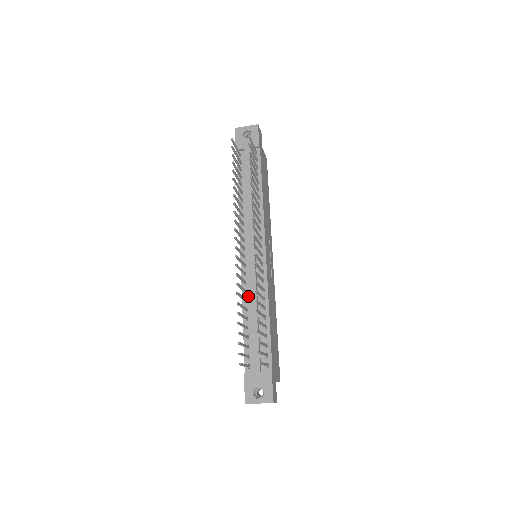
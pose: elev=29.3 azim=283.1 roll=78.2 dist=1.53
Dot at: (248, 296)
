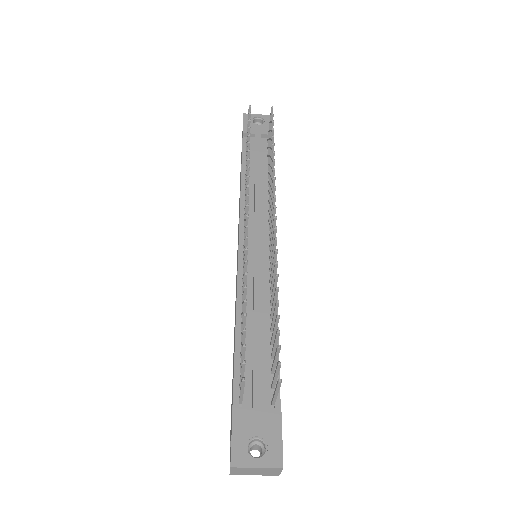
Dot at: (246, 298)
